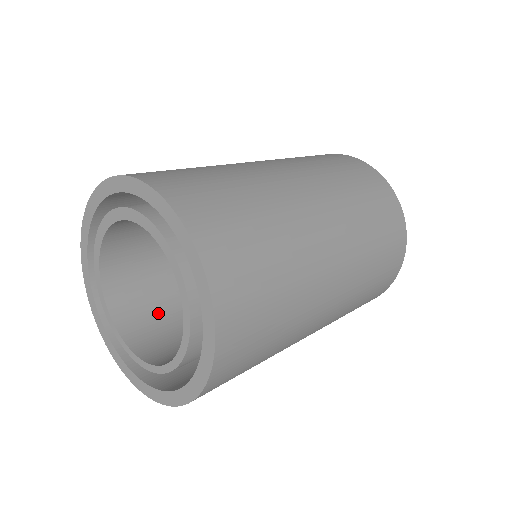
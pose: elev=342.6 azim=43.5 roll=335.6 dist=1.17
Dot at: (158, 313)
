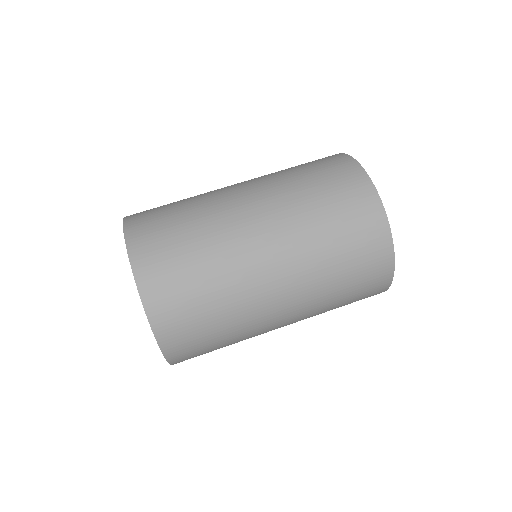
Dot at: occluded
